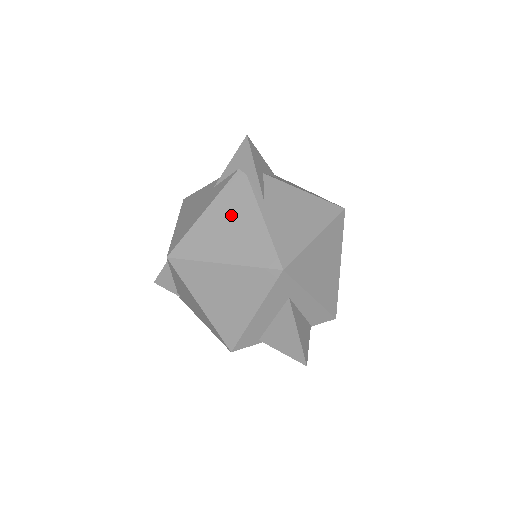
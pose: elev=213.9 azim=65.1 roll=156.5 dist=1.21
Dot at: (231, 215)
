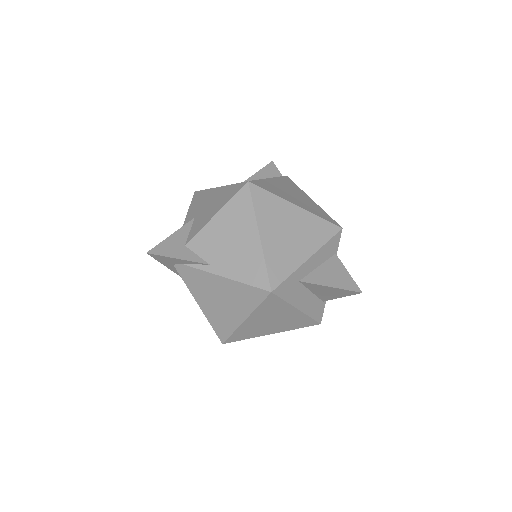
Dot at: (209, 293)
